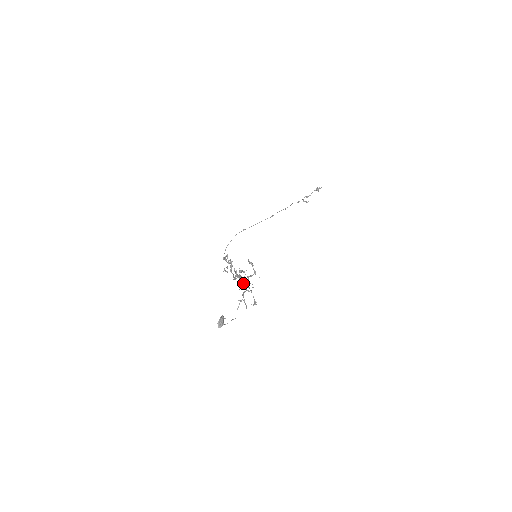
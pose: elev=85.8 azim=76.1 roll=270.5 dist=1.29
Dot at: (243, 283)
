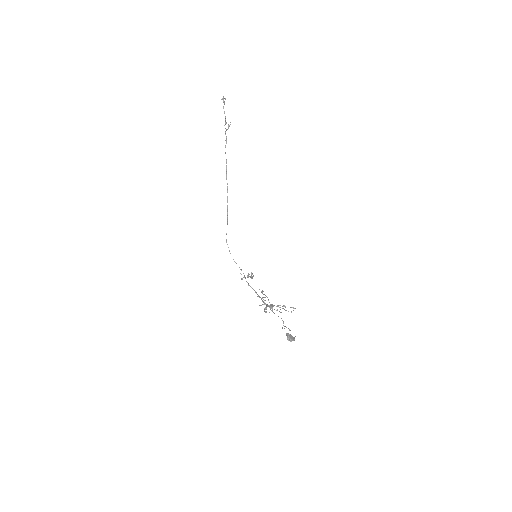
Dot at: occluded
